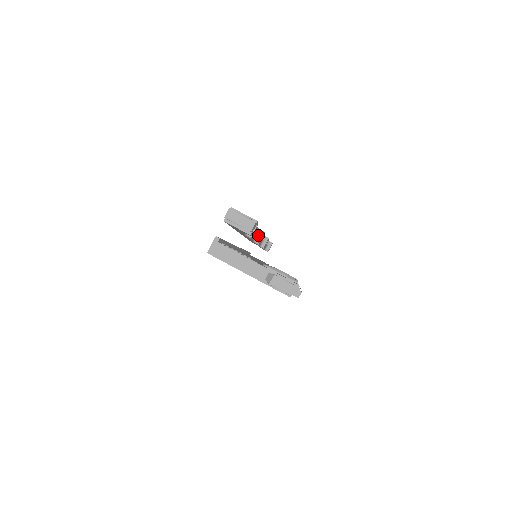
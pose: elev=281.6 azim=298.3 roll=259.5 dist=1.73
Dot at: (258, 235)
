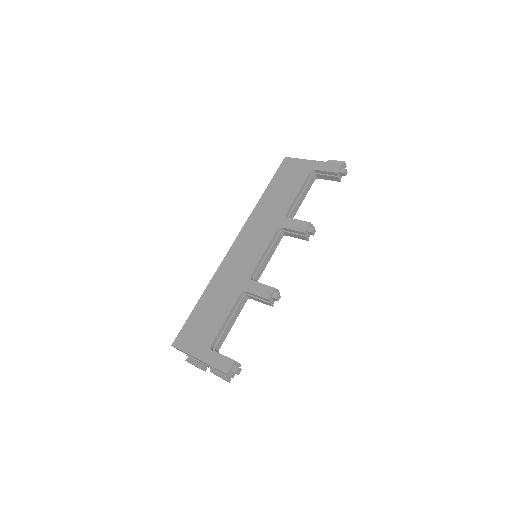
Dot at: occluded
